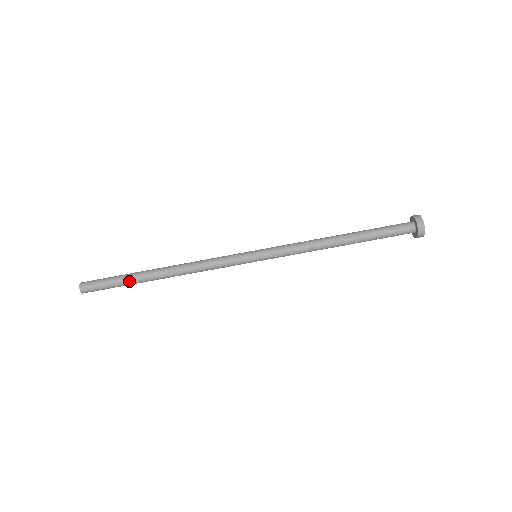
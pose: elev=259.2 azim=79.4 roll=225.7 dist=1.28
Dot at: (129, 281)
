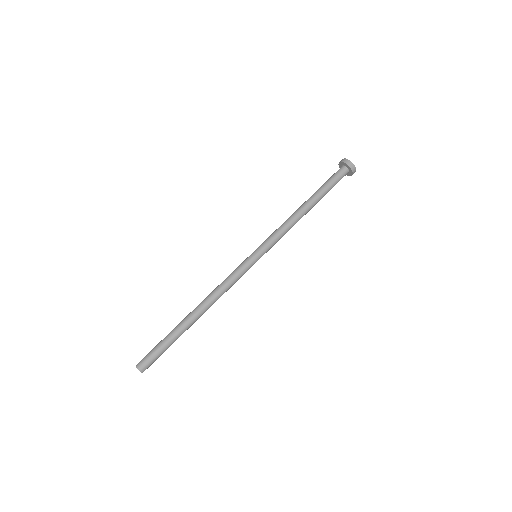
Dot at: (171, 333)
